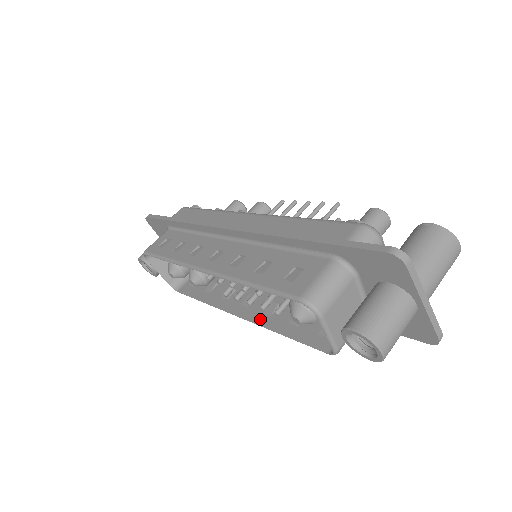
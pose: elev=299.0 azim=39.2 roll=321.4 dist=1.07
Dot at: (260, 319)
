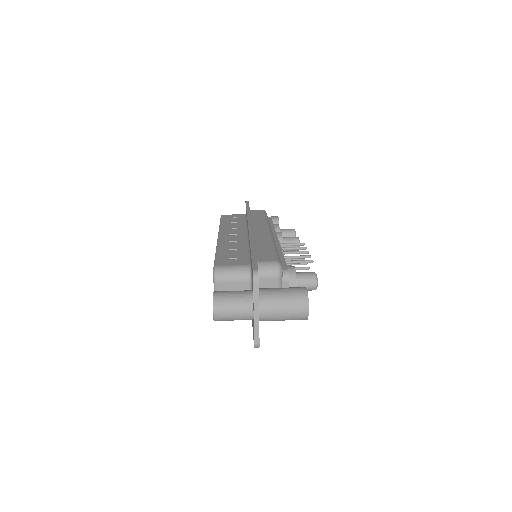
Dot at: occluded
